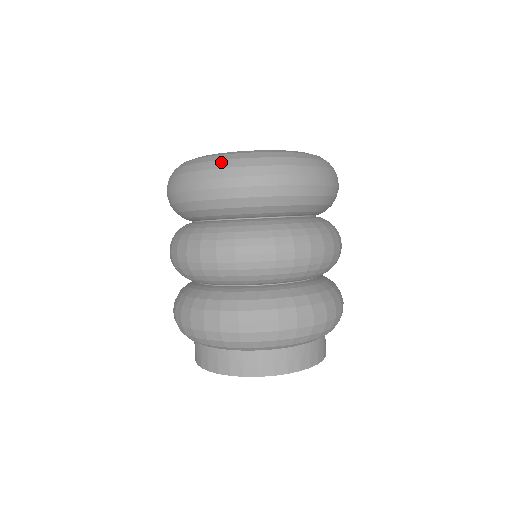
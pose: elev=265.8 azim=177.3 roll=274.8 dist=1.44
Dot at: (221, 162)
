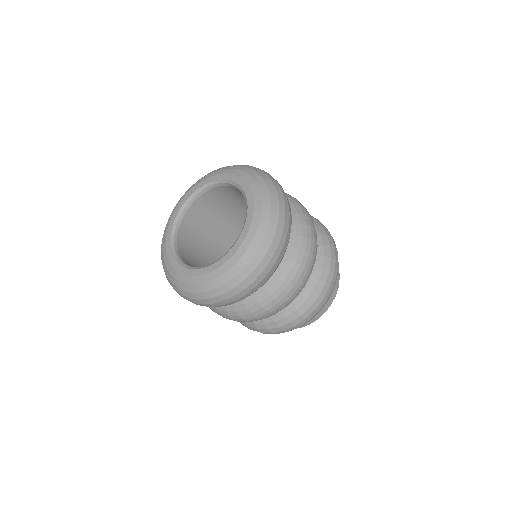
Dot at: occluded
